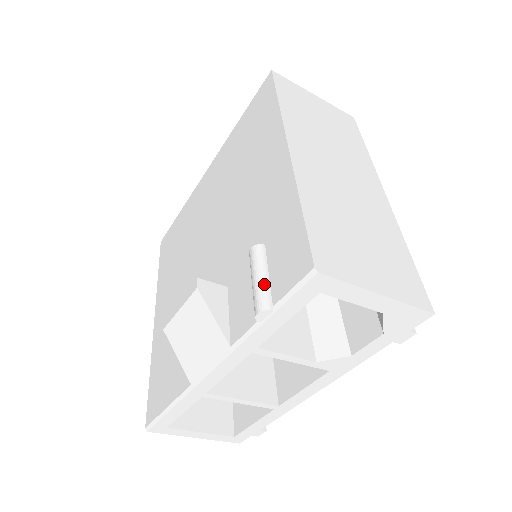
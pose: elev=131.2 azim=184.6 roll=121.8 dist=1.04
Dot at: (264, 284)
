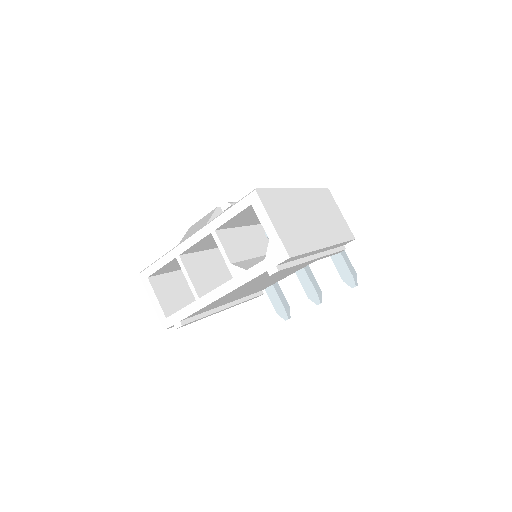
Dot at: occluded
